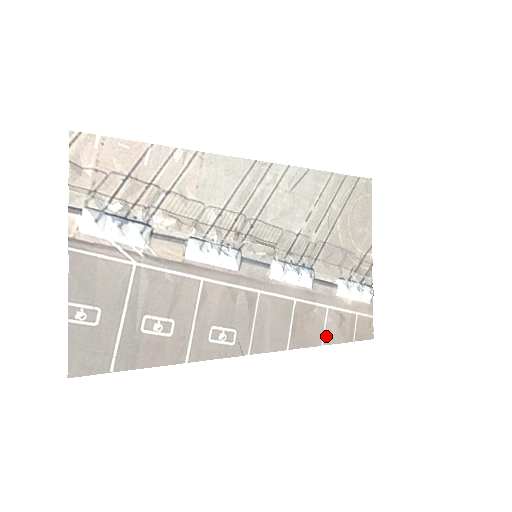
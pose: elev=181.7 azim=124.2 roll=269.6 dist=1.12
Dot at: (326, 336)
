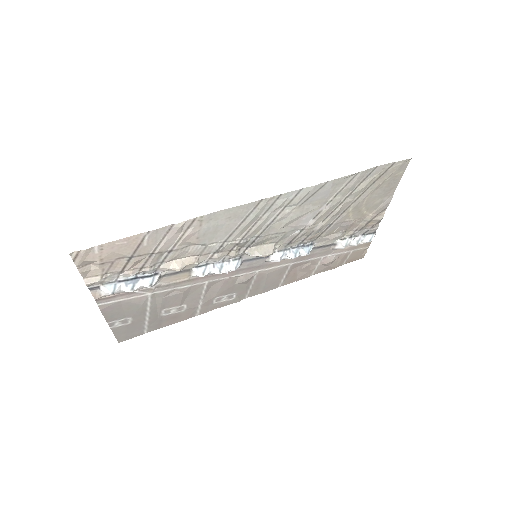
Dot at: (317, 270)
